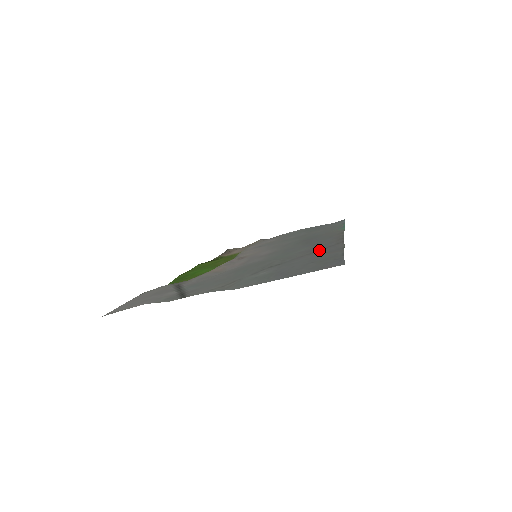
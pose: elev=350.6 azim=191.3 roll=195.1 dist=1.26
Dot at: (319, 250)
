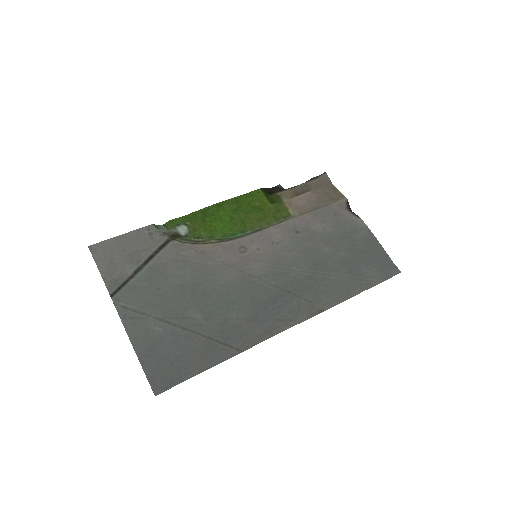
Dot at: (218, 342)
